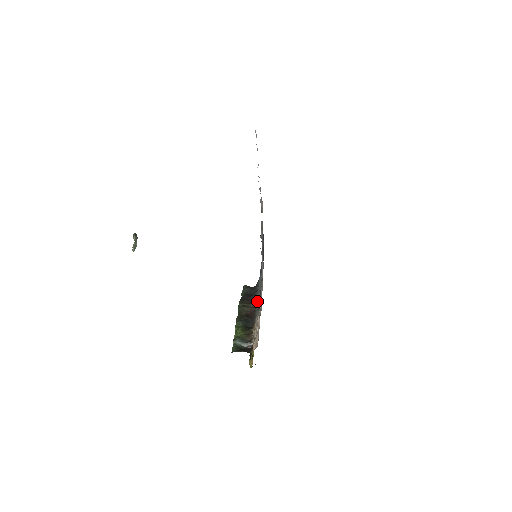
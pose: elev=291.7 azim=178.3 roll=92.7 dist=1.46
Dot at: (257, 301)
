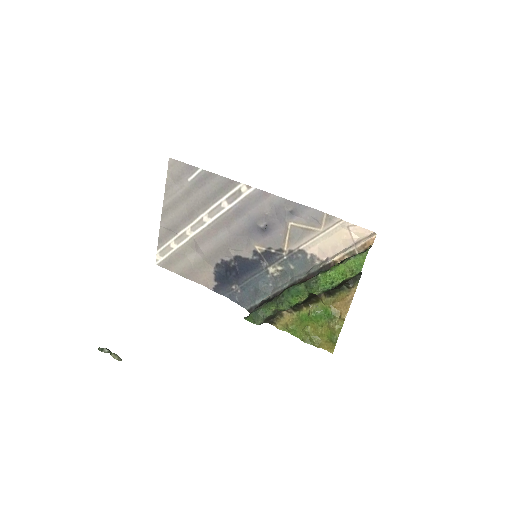
Dot at: (295, 278)
